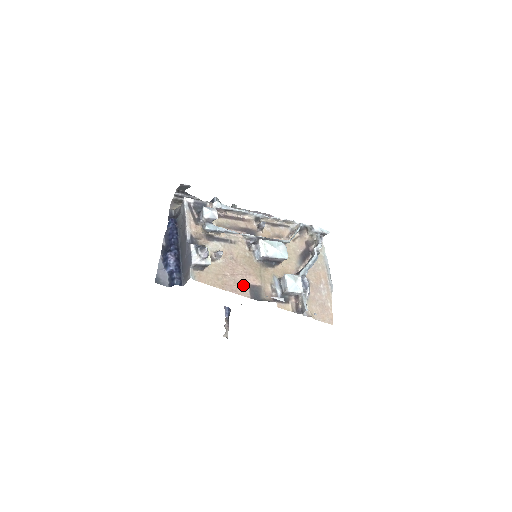
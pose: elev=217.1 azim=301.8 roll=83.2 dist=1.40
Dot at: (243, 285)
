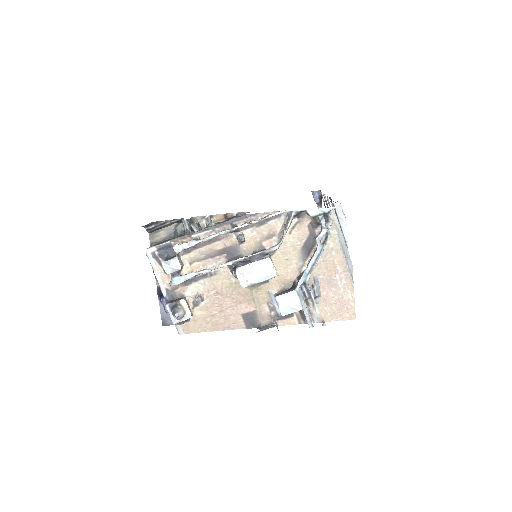
Dot at: (235, 318)
